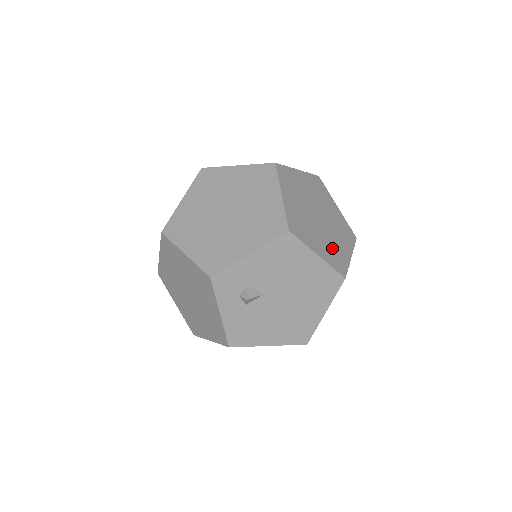
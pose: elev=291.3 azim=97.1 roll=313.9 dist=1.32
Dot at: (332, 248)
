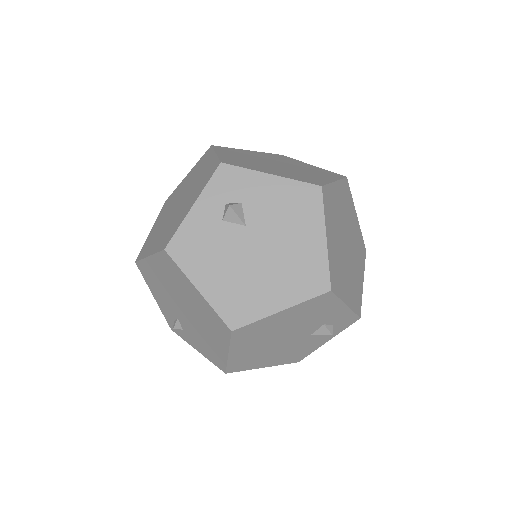
Dot at: (339, 266)
